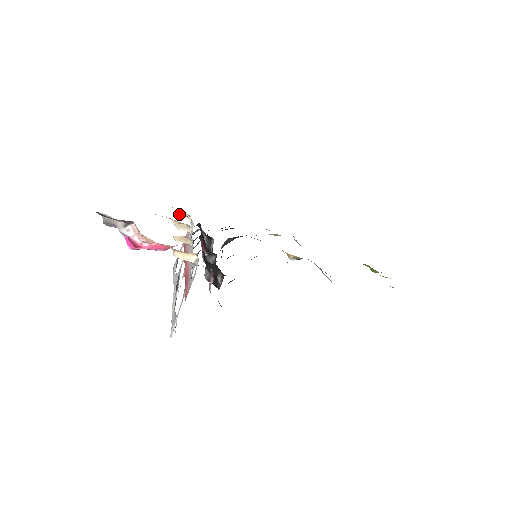
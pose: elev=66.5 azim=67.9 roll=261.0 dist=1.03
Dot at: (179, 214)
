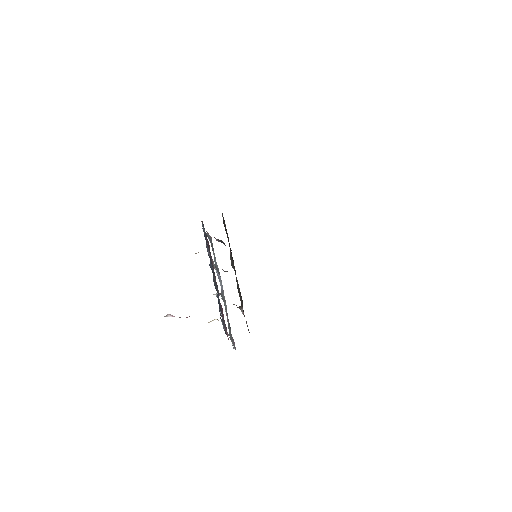
Dot at: occluded
